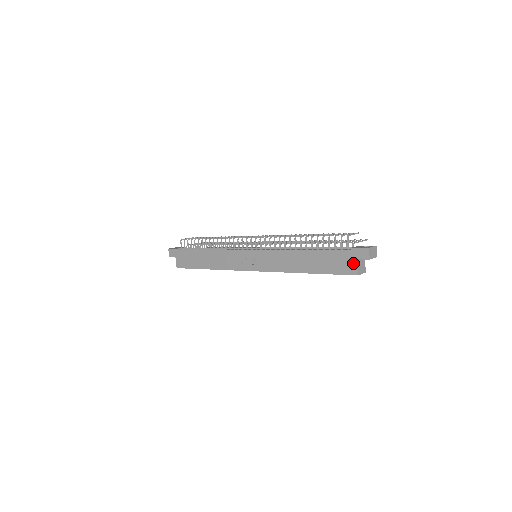
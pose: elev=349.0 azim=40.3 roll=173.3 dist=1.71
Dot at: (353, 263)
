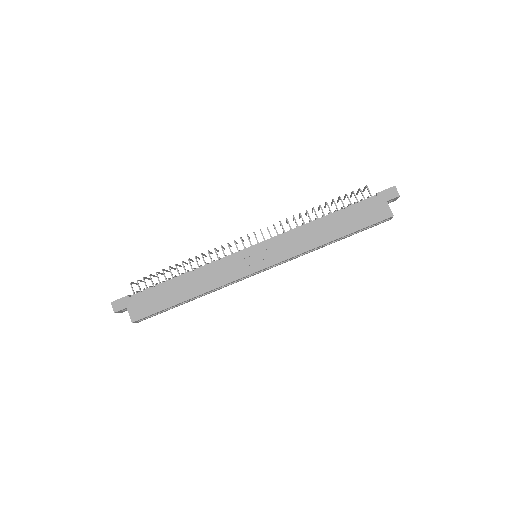
Dot at: (384, 206)
